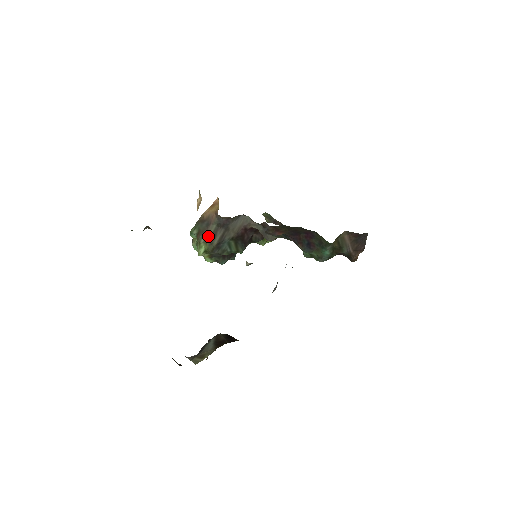
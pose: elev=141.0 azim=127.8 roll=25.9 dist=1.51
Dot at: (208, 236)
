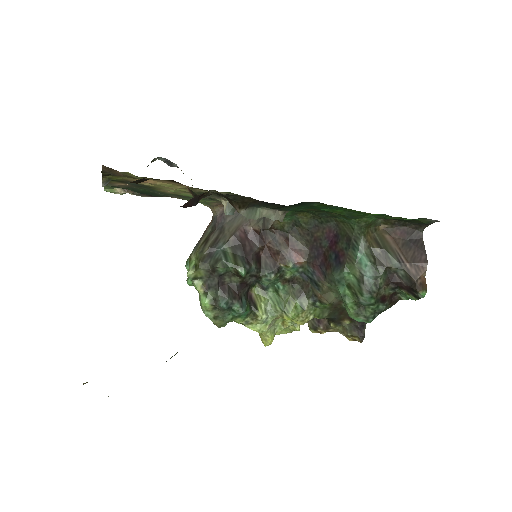
Dot at: (200, 244)
